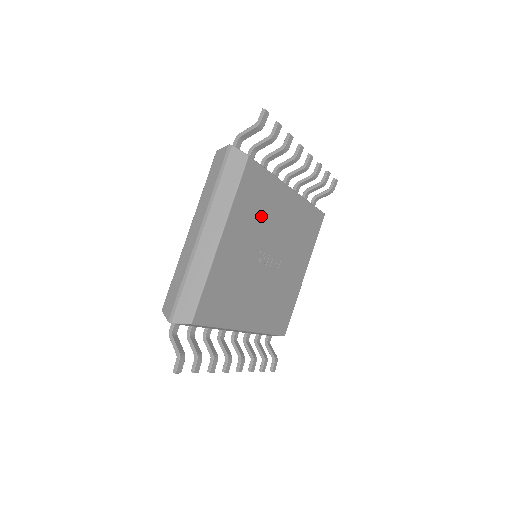
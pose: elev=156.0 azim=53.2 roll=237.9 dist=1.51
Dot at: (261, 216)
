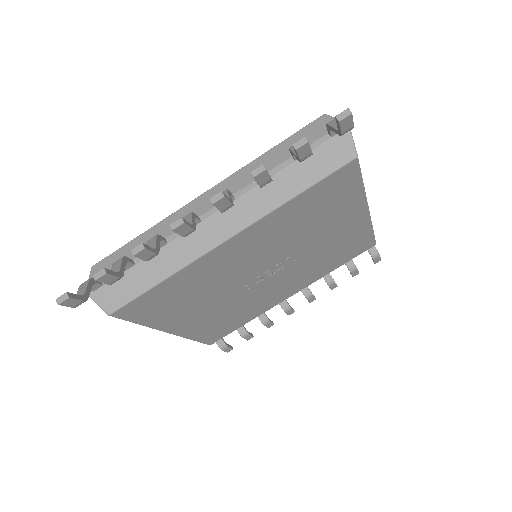
Dot at: (202, 290)
